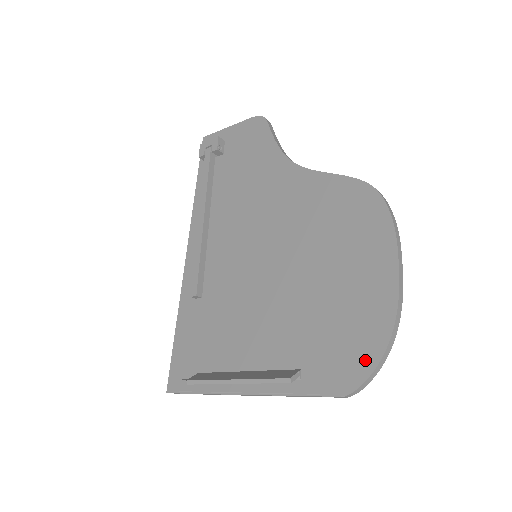
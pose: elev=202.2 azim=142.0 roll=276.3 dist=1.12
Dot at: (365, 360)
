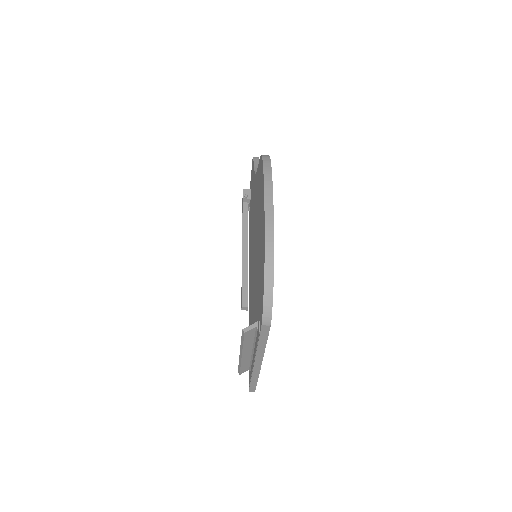
Dot at: (262, 287)
